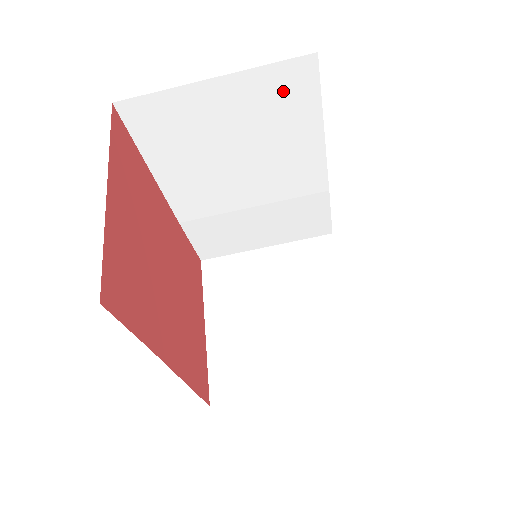
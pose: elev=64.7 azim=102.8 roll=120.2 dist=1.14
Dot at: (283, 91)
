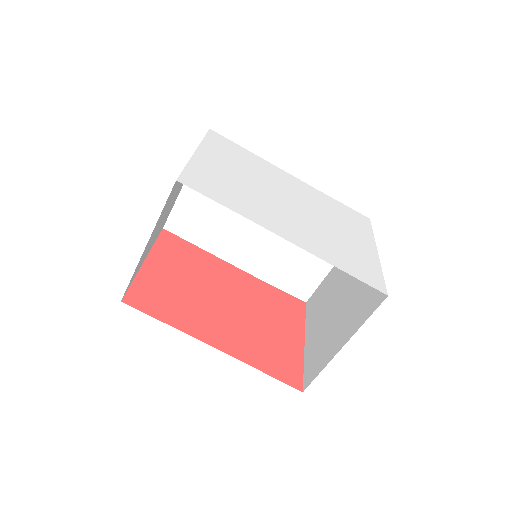
Dot at: occluded
